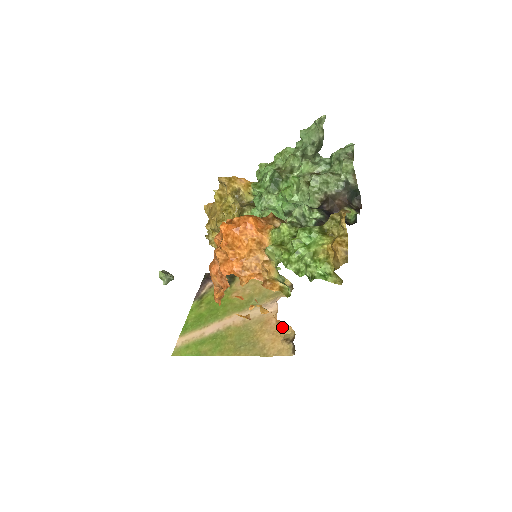
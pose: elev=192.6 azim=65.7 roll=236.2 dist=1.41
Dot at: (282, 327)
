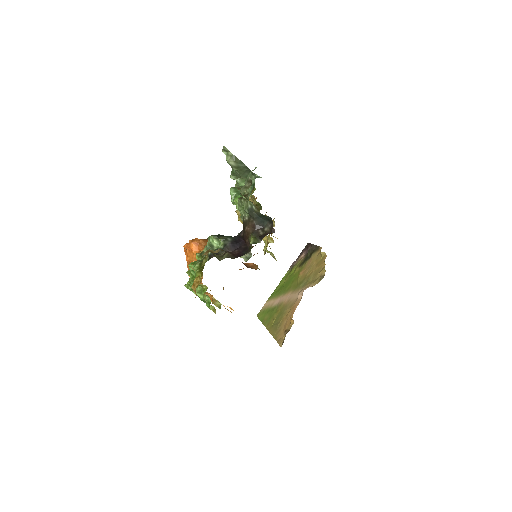
Dot at: (290, 318)
